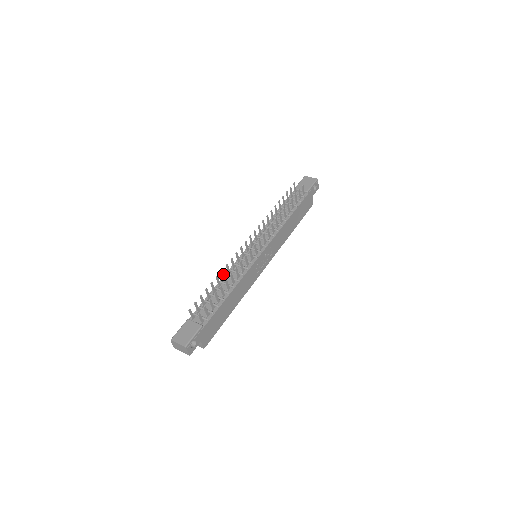
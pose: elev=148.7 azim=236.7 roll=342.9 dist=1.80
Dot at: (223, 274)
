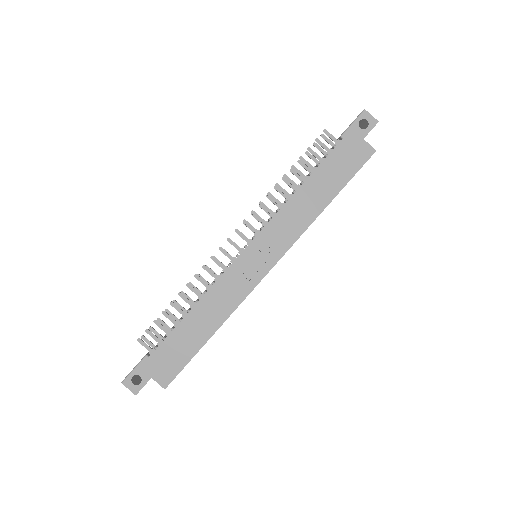
Dot at: (195, 288)
